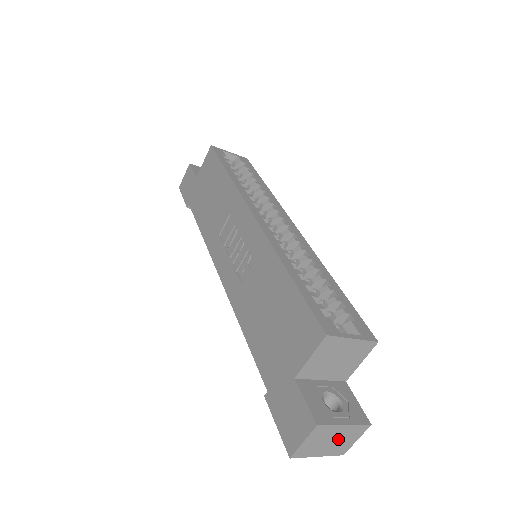
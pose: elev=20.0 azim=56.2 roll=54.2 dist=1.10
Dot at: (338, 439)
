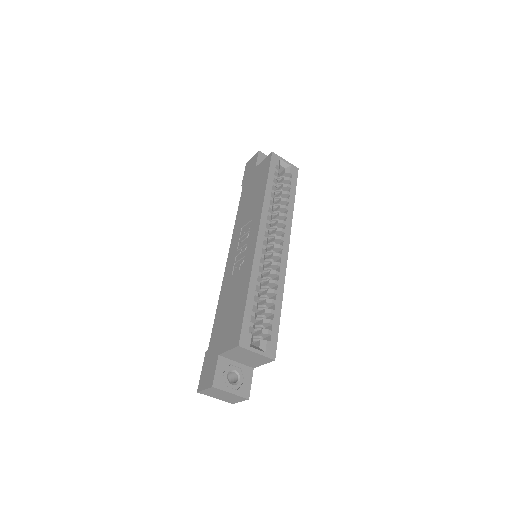
Dot at: (227, 397)
